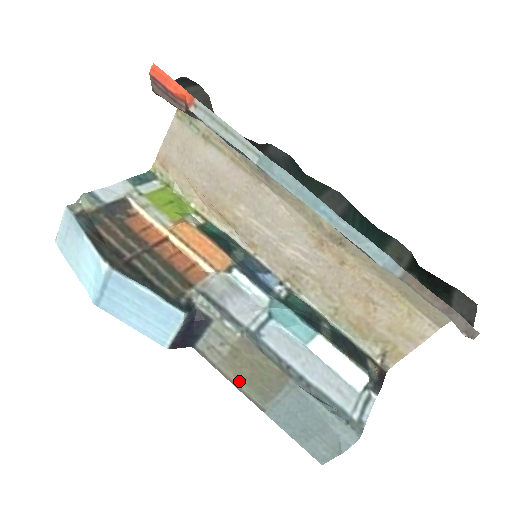
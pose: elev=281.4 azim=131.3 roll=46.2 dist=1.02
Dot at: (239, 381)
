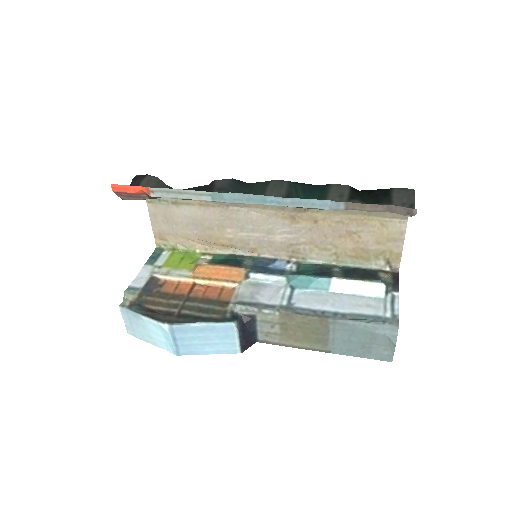
Dot at: (300, 343)
